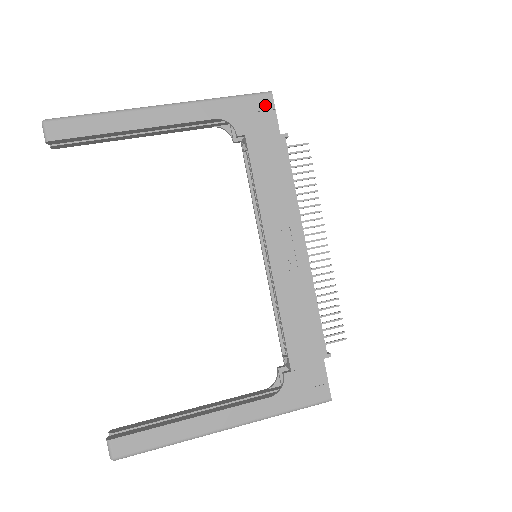
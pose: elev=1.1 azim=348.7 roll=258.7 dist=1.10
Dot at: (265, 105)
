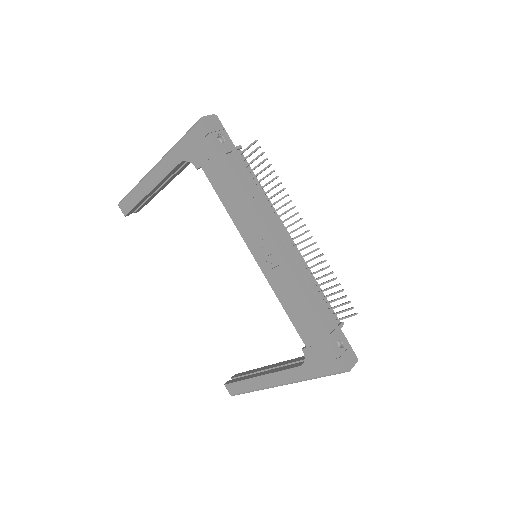
Dot at: (201, 134)
